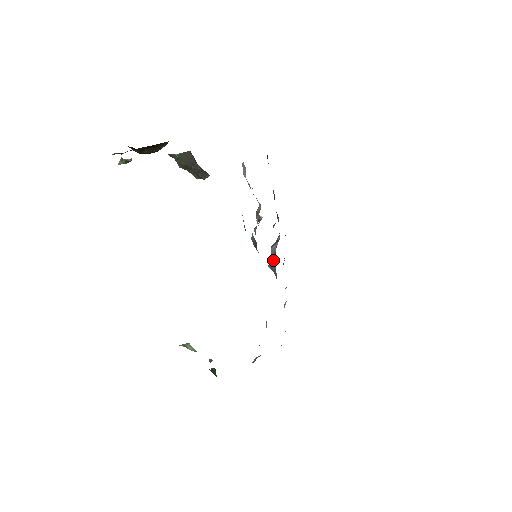
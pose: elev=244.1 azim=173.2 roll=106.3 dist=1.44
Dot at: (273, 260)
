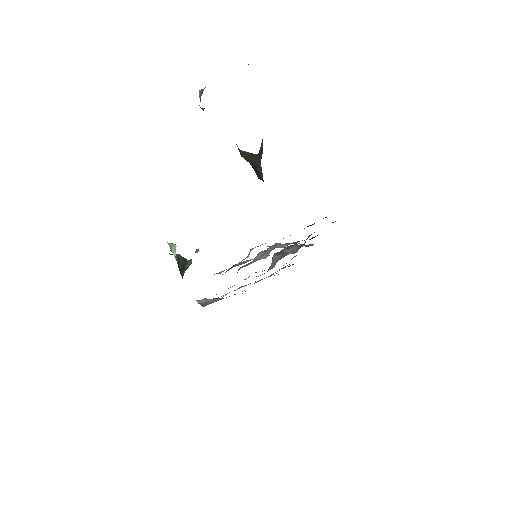
Dot at: (275, 260)
